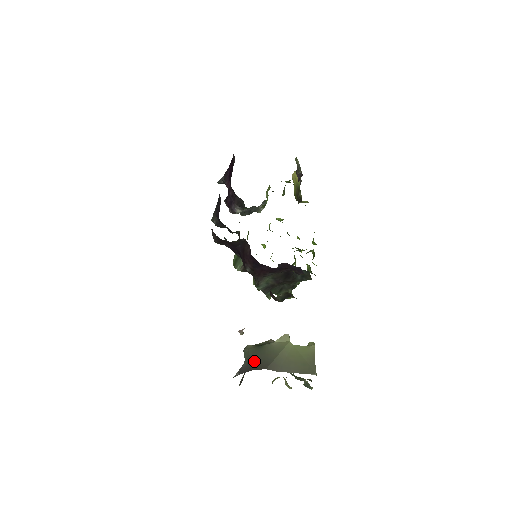
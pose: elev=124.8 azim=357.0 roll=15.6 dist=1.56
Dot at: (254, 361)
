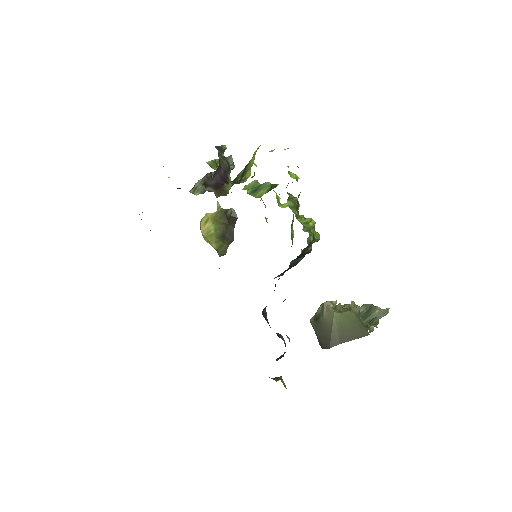
Dot at: (319, 339)
